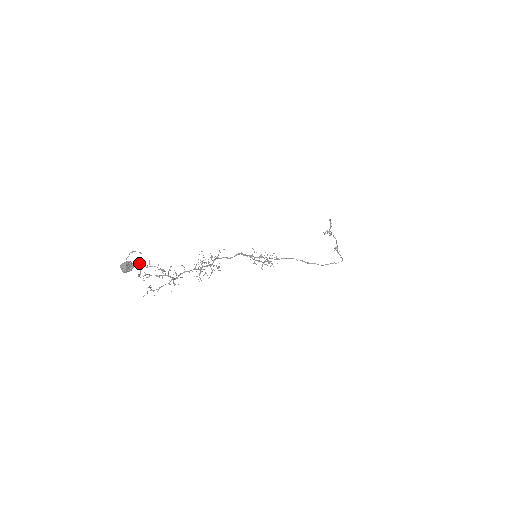
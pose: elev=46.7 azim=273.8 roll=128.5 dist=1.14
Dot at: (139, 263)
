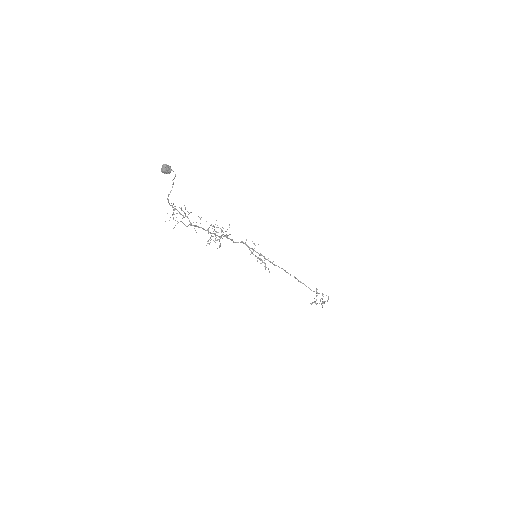
Dot at: occluded
